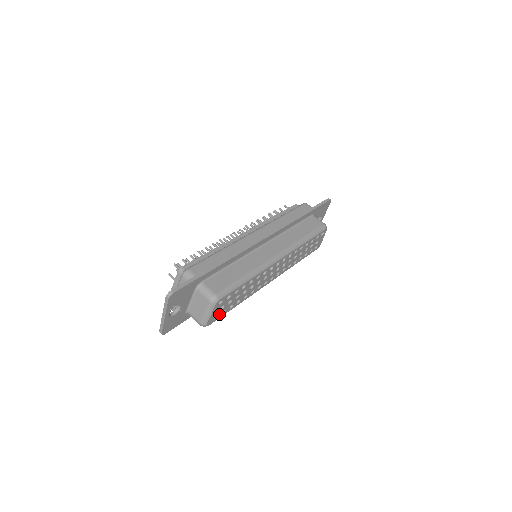
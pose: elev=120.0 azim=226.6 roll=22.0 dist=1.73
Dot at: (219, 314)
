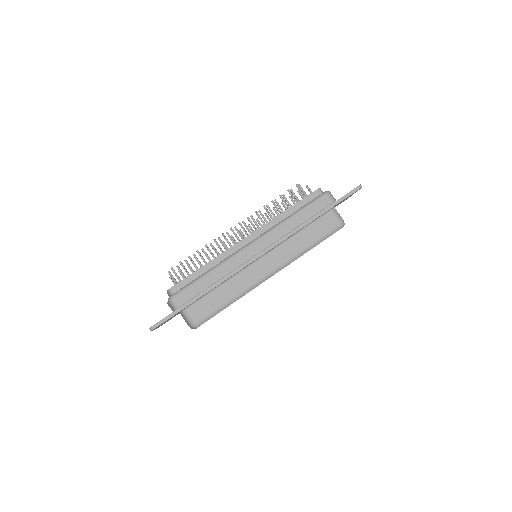
Dot at: occluded
